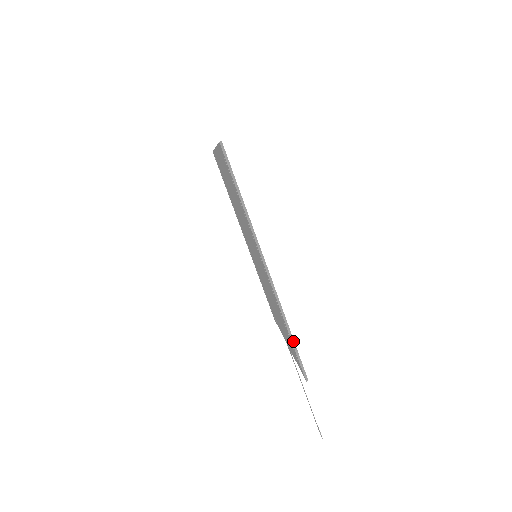
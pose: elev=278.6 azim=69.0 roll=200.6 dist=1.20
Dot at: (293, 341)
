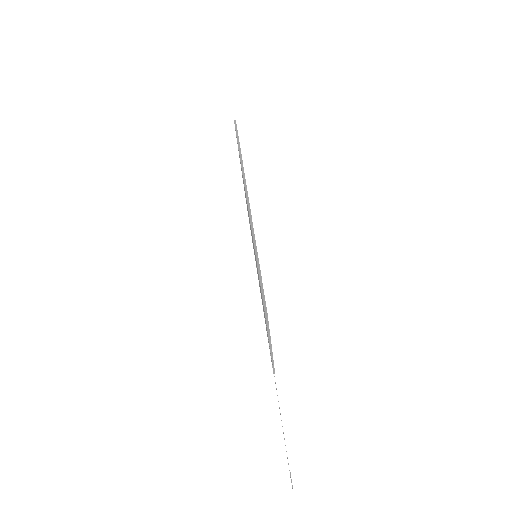
Dot at: (259, 269)
